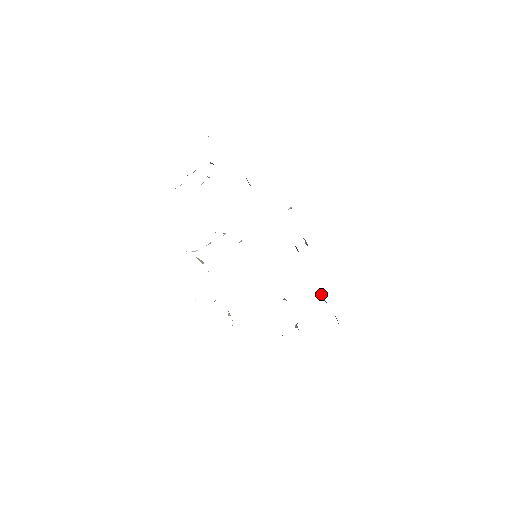
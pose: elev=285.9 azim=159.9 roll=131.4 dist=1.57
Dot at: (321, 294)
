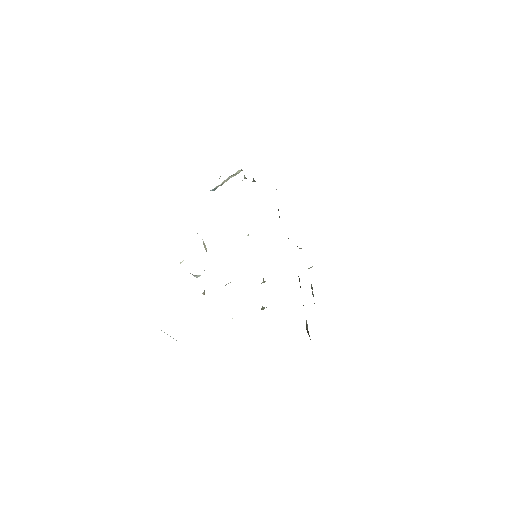
Dot at: (306, 323)
